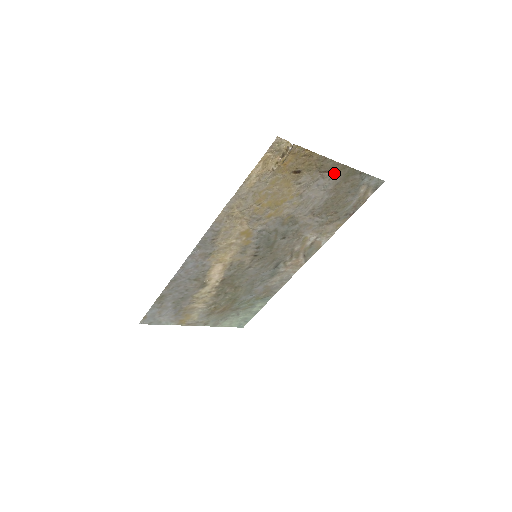
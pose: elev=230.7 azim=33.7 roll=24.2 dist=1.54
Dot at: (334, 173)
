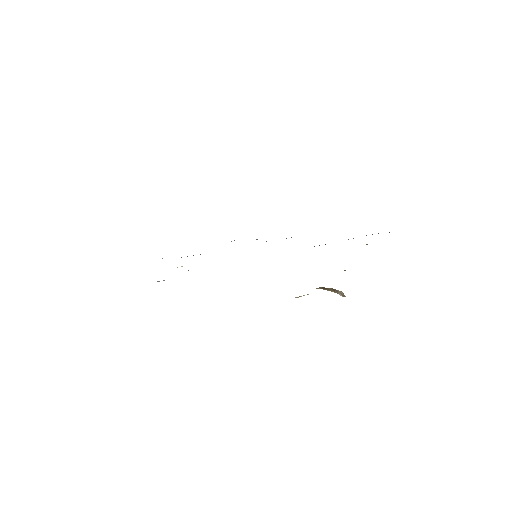
Dot at: occluded
